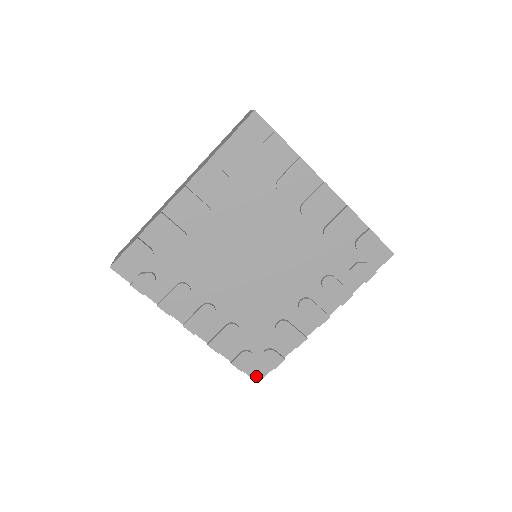
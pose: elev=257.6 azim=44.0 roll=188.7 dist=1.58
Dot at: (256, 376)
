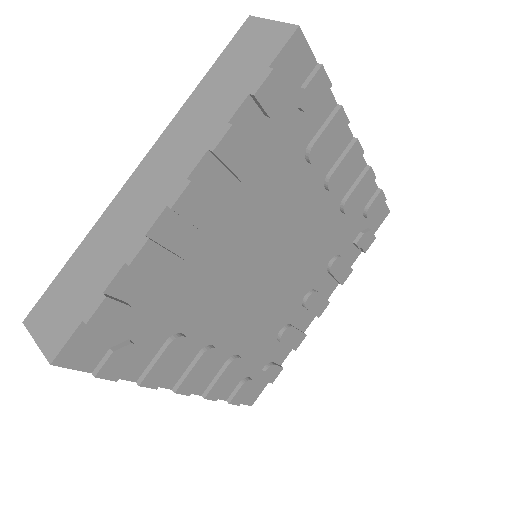
Dot at: (251, 400)
